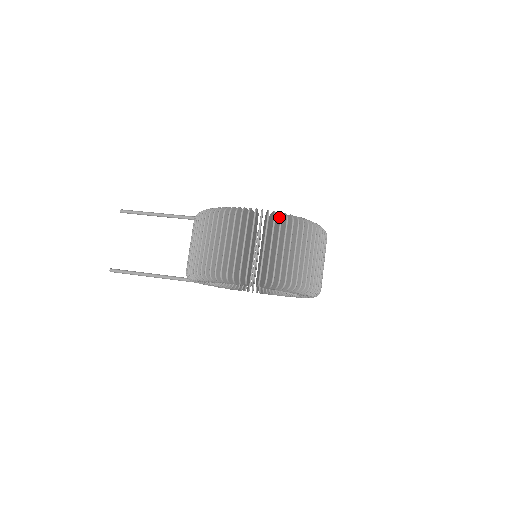
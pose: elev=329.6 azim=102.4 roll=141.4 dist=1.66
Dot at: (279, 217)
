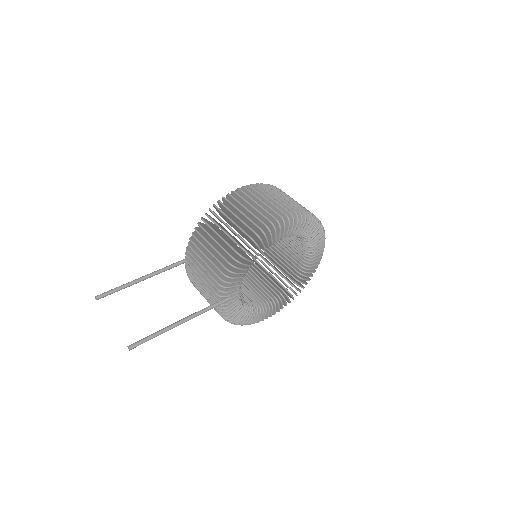
Dot at: occluded
